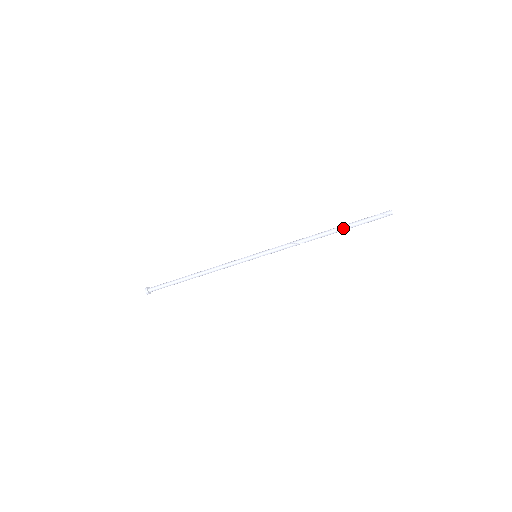
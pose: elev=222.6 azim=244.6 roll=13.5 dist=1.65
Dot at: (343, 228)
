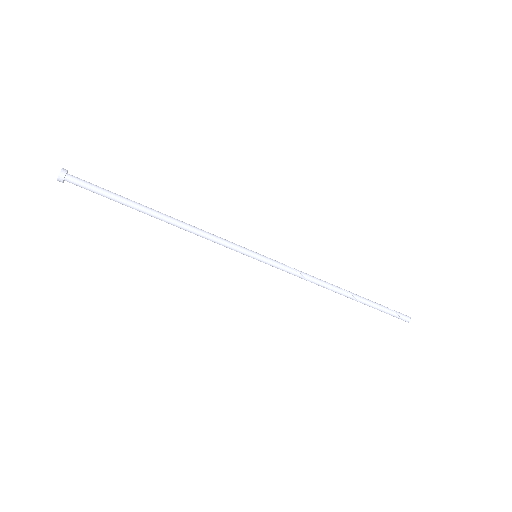
Dot at: (362, 303)
